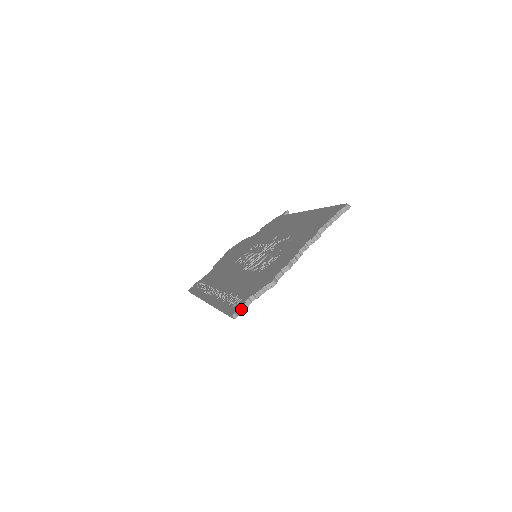
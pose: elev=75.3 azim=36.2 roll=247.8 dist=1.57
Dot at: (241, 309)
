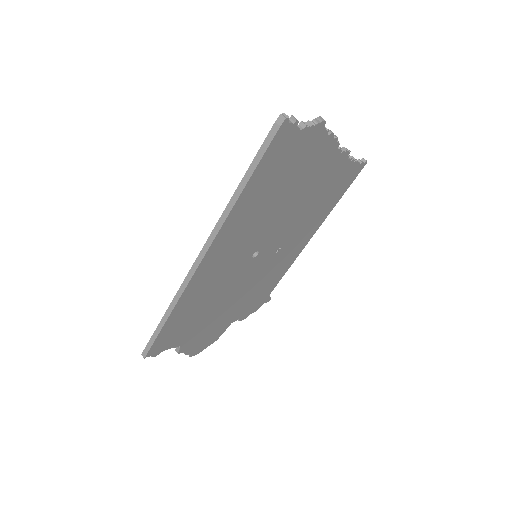
Dot at: (289, 121)
